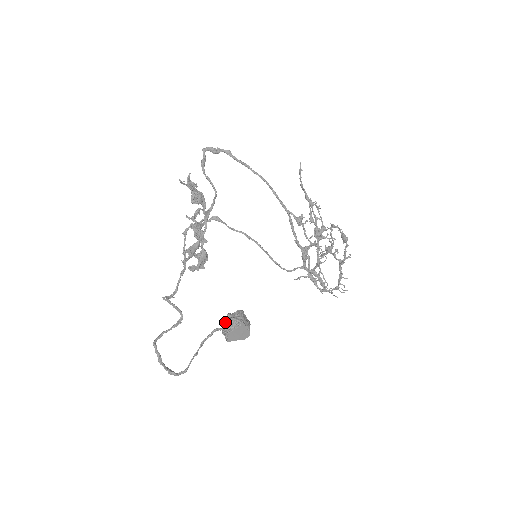
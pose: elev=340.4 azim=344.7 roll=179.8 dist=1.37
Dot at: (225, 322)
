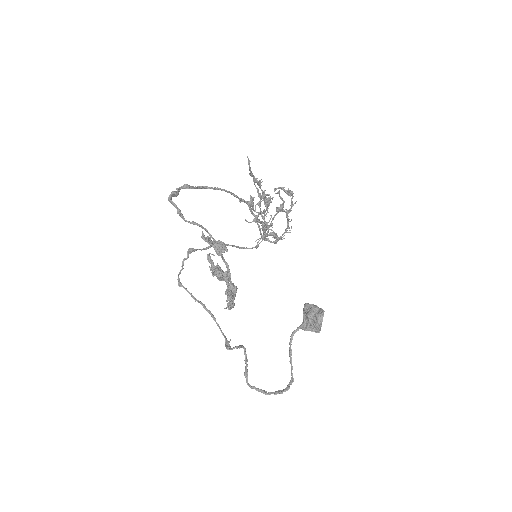
Dot at: (317, 322)
